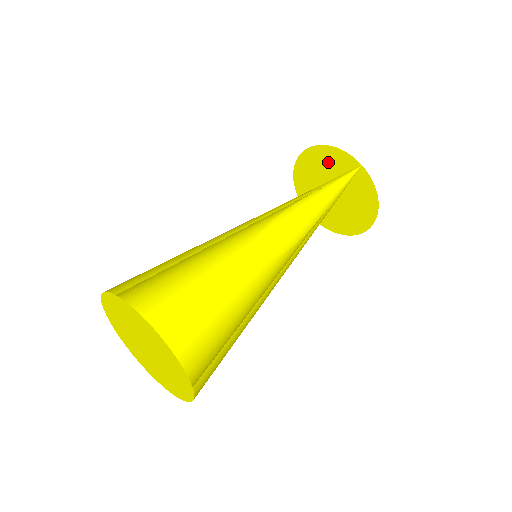
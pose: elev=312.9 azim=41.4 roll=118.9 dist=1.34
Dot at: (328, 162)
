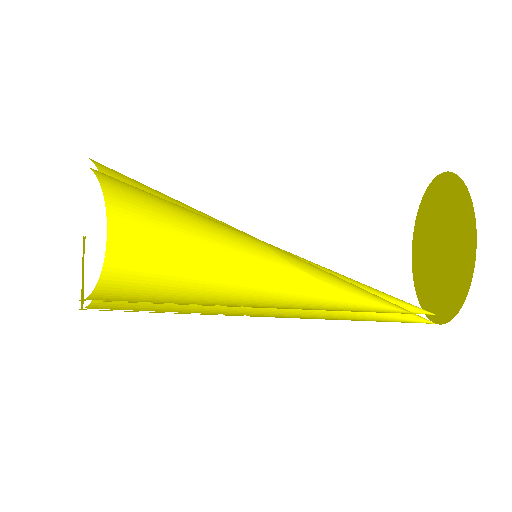
Dot at: (454, 283)
